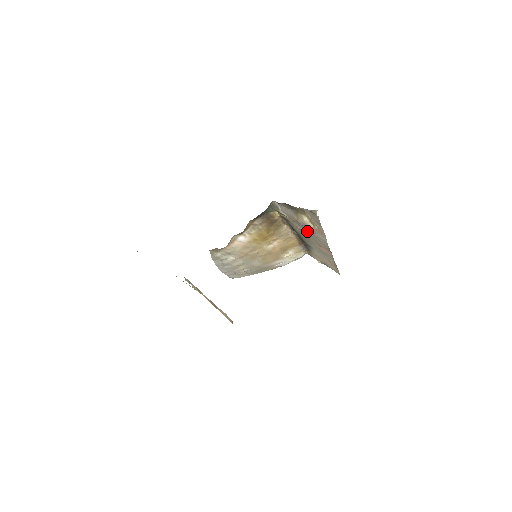
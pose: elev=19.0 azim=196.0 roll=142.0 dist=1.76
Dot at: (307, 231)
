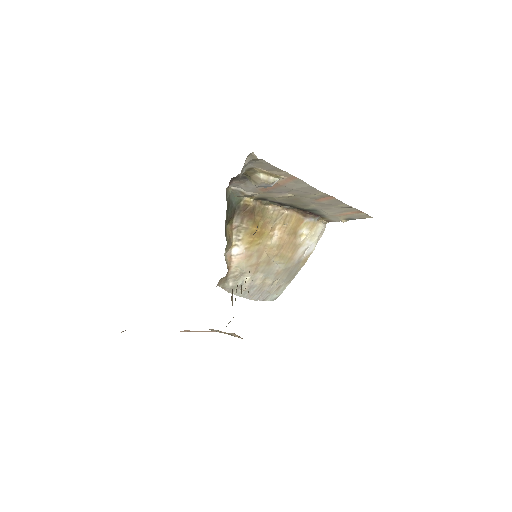
Dot at: (287, 193)
